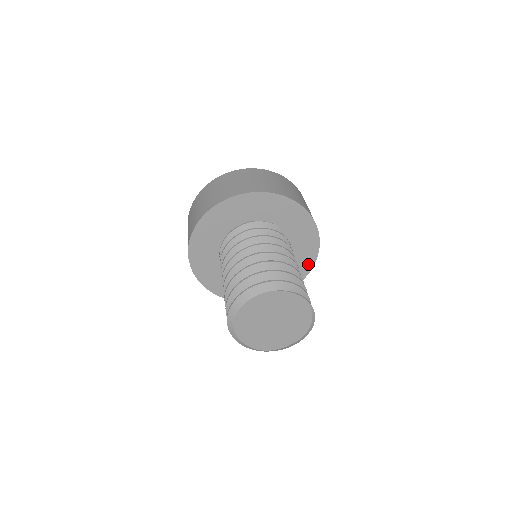
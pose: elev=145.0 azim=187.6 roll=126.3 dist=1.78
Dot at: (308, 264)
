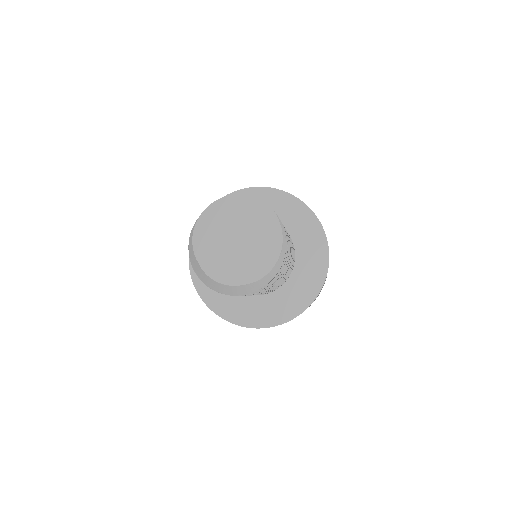
Dot at: (312, 291)
